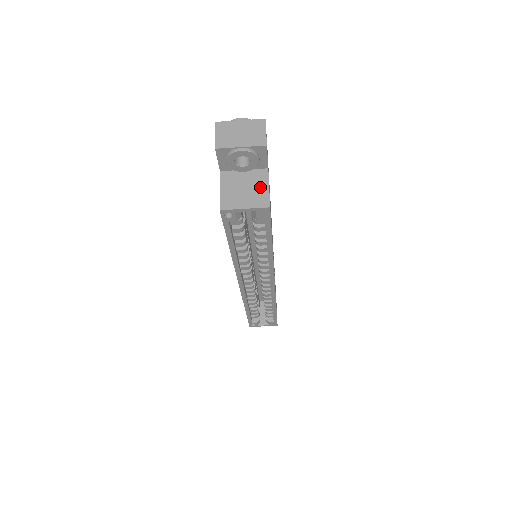
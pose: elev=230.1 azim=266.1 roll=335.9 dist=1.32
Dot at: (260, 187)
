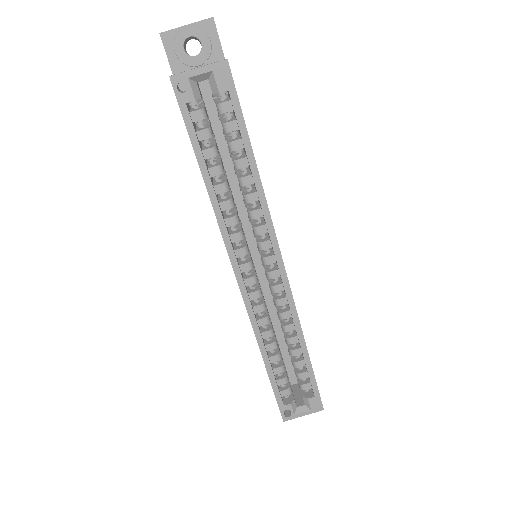
Dot at: occluded
